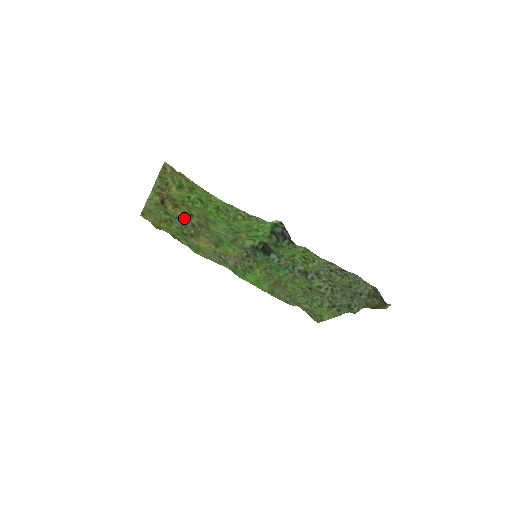
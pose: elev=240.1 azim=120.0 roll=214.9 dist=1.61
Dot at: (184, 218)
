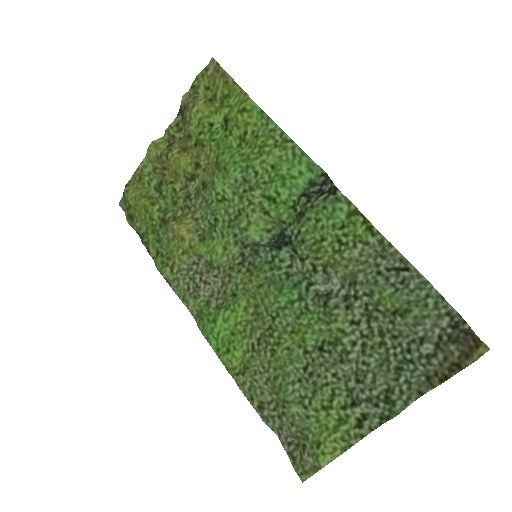
Dot at: (181, 185)
